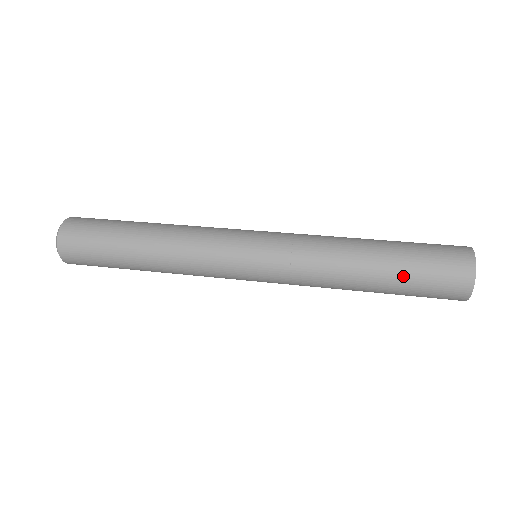
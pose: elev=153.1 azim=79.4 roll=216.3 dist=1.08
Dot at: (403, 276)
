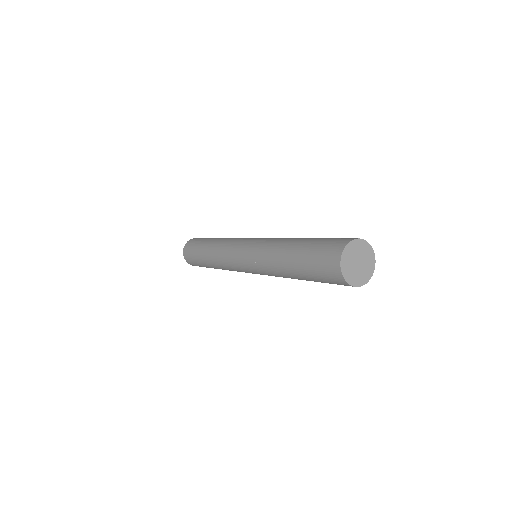
Dot at: (306, 274)
